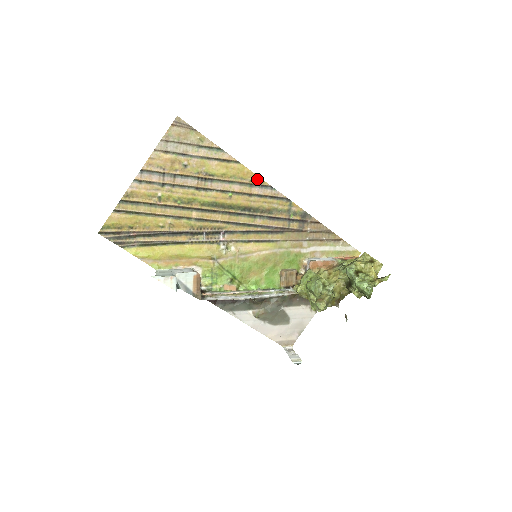
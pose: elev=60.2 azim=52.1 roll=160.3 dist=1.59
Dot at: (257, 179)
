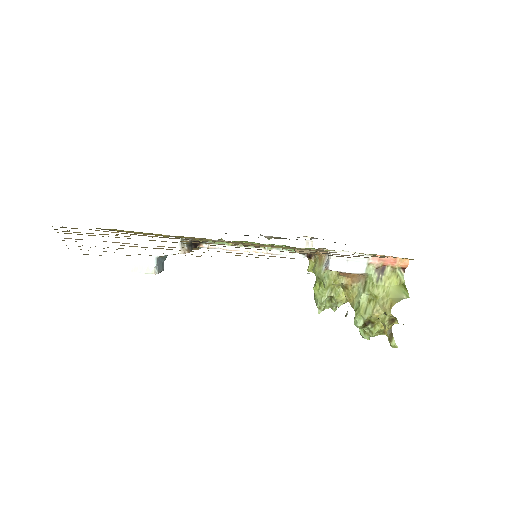
Dot at: occluded
